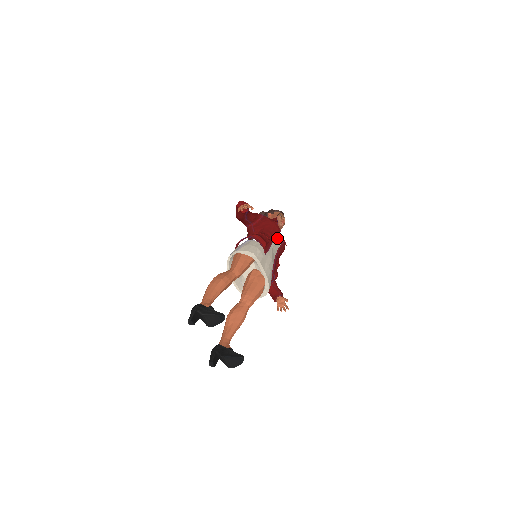
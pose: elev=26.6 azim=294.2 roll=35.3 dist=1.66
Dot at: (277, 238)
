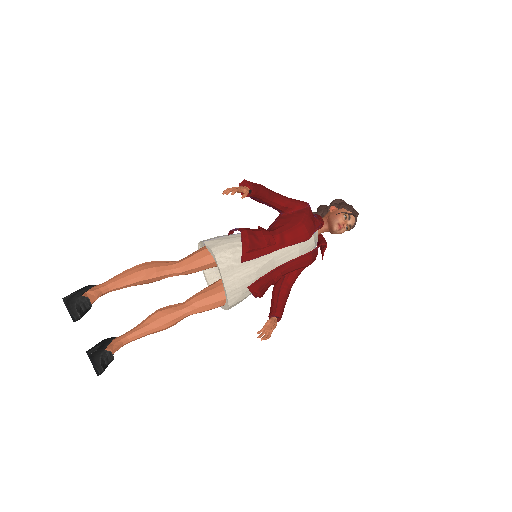
Dot at: (305, 245)
